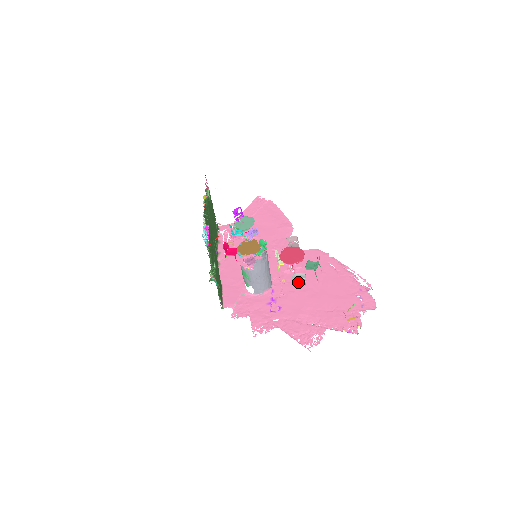
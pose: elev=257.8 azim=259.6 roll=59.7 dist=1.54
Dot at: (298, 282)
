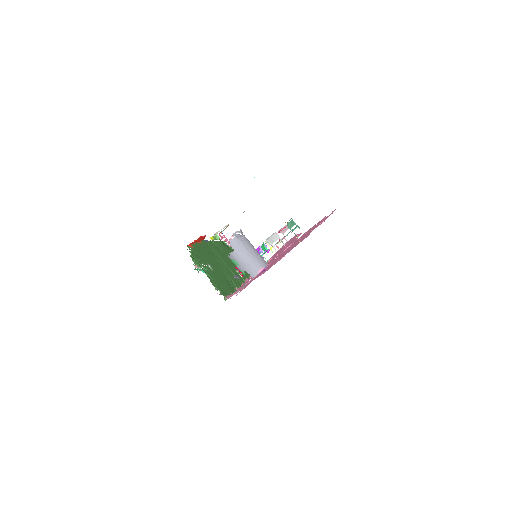
Dot at: (286, 250)
